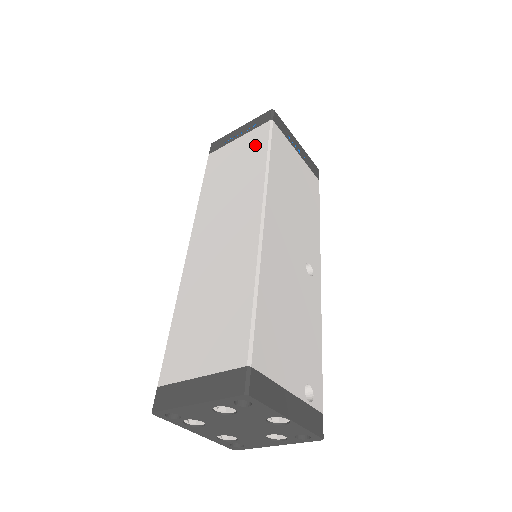
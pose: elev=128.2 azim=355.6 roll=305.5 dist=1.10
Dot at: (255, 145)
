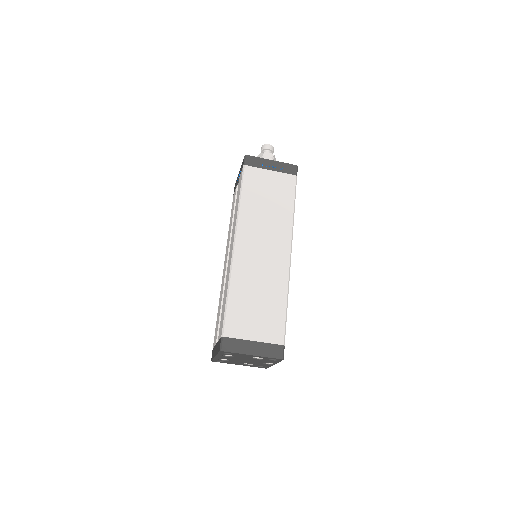
Dot at: (285, 190)
